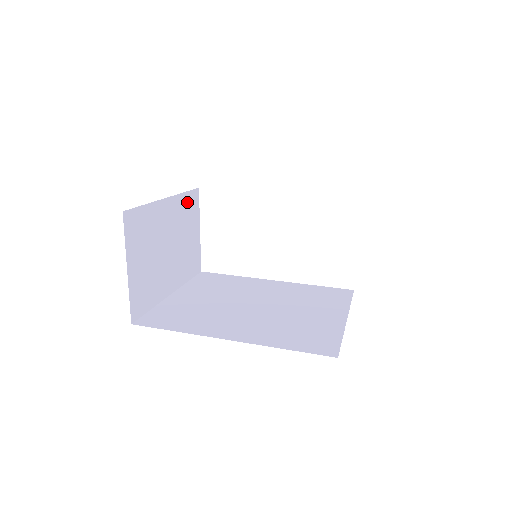
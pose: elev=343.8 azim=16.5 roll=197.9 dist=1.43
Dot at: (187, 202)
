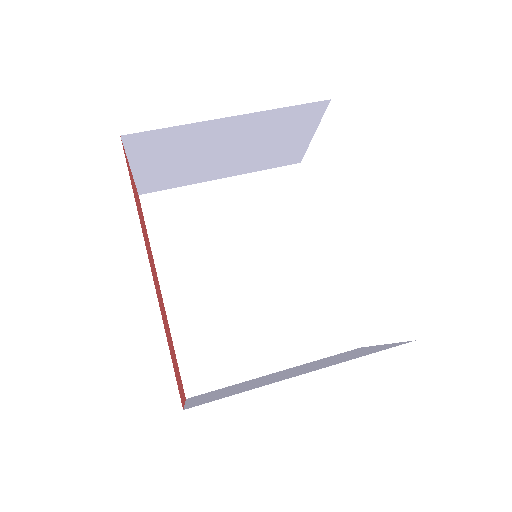
Dot at: (288, 115)
